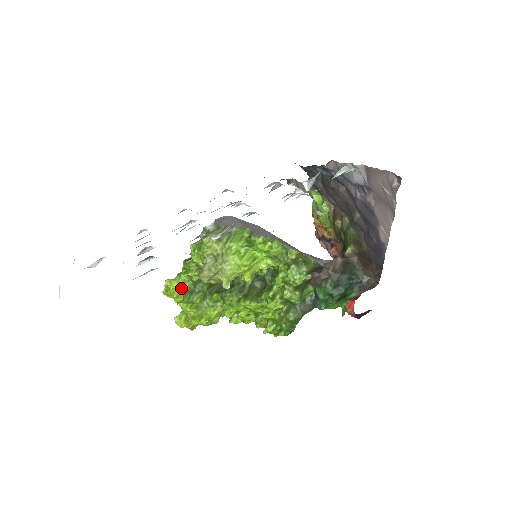
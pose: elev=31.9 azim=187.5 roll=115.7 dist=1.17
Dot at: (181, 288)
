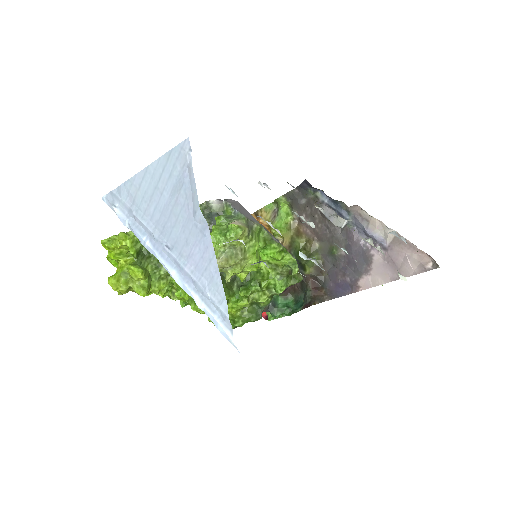
Dot at: (135, 248)
